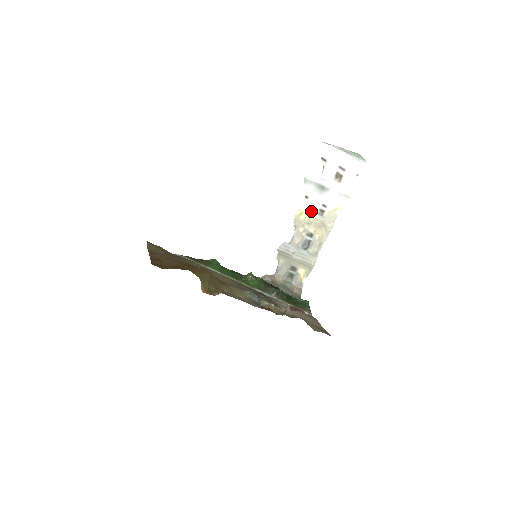
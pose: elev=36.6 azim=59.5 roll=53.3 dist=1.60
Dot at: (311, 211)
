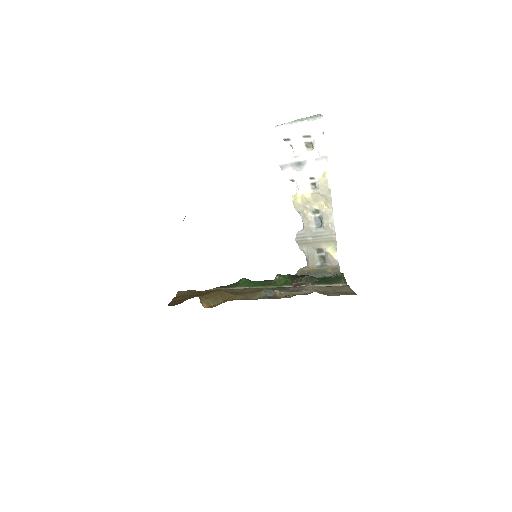
Dot at: (303, 190)
